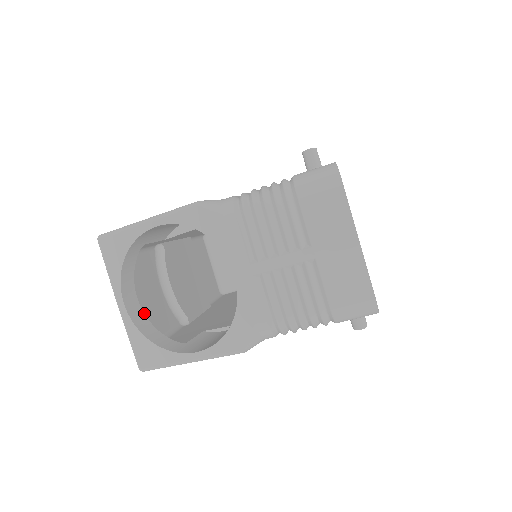
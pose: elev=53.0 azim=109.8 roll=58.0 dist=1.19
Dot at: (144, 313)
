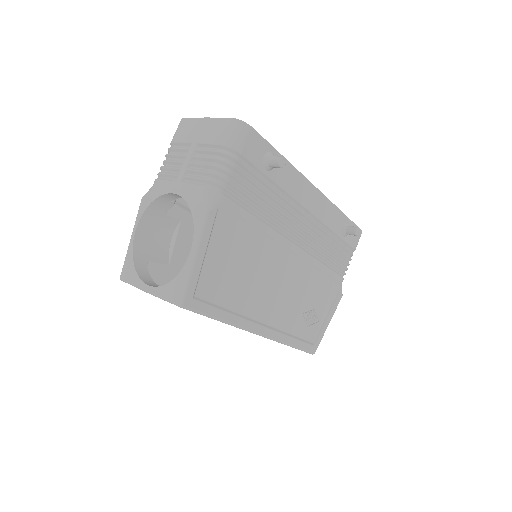
Dot at: occluded
